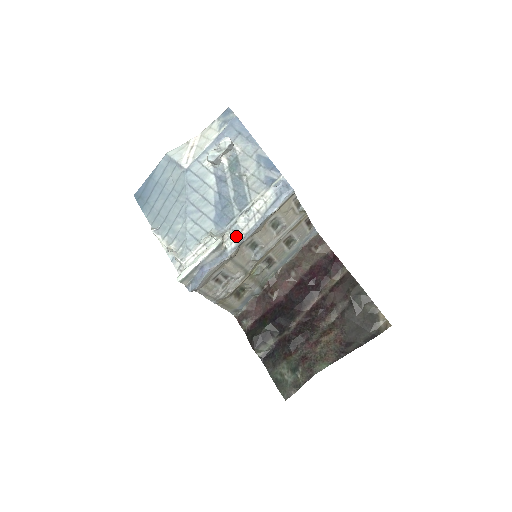
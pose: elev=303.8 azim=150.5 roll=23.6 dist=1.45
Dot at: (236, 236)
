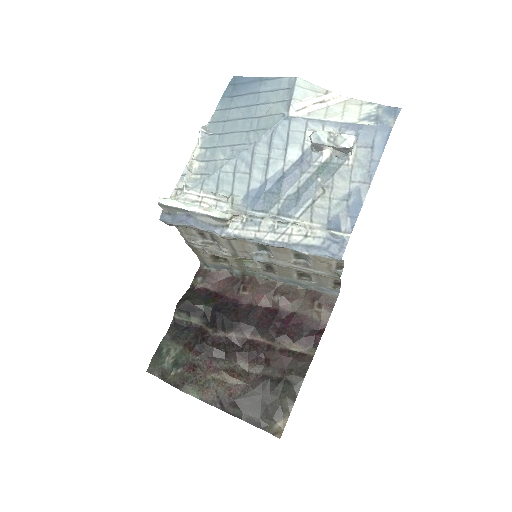
Dot at: (248, 228)
